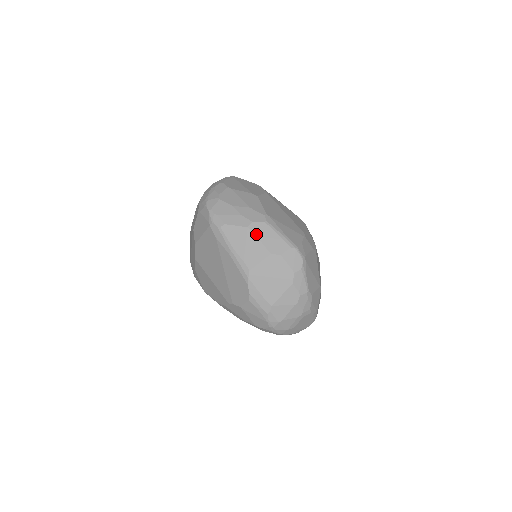
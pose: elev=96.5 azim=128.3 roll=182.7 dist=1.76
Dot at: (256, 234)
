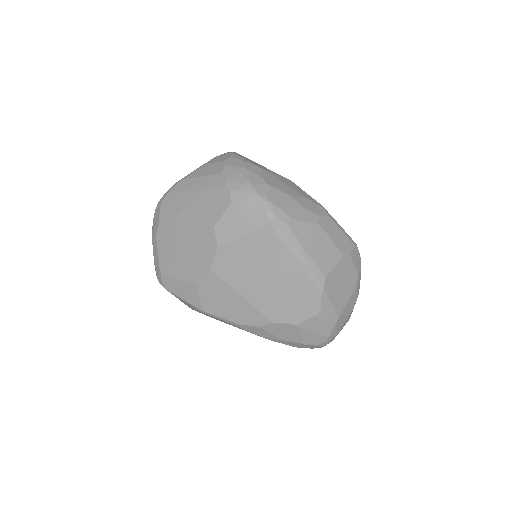
Dot at: (326, 232)
